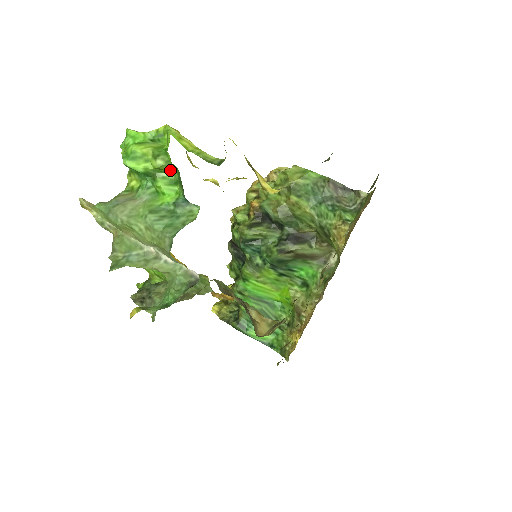
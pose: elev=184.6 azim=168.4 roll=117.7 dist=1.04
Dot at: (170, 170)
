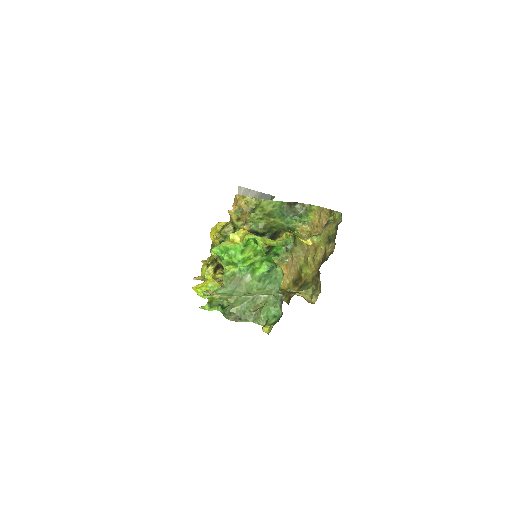
Dot at: (260, 257)
